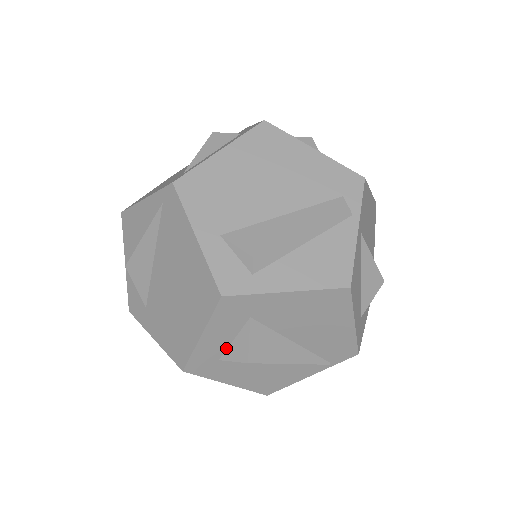
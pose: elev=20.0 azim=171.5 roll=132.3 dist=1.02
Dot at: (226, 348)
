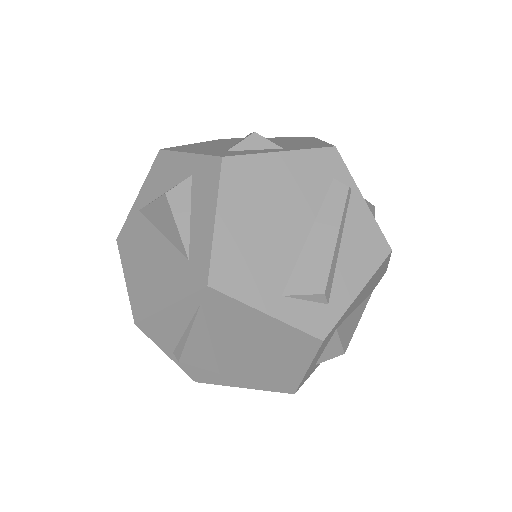
Dot at: (320, 356)
